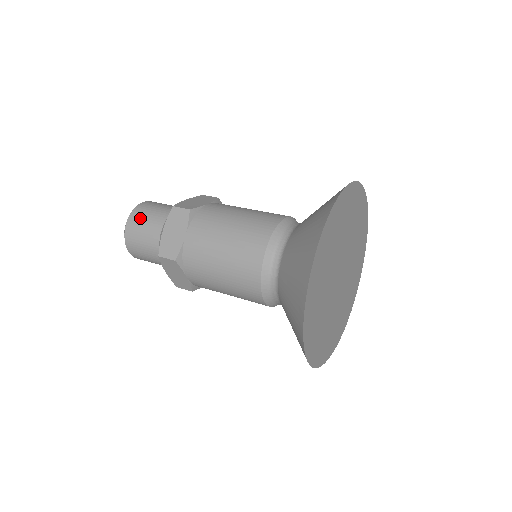
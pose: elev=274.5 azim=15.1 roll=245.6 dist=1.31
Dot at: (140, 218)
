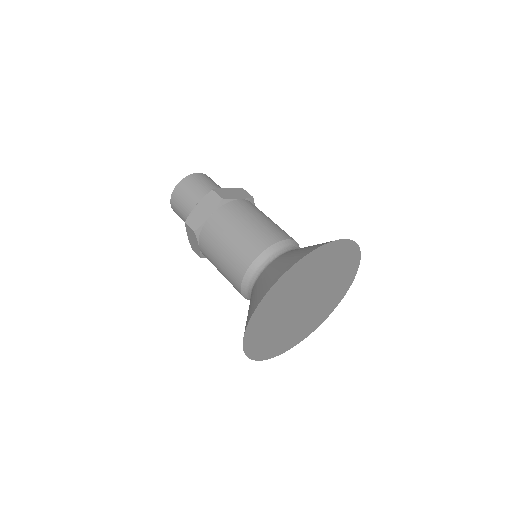
Dot at: (188, 185)
